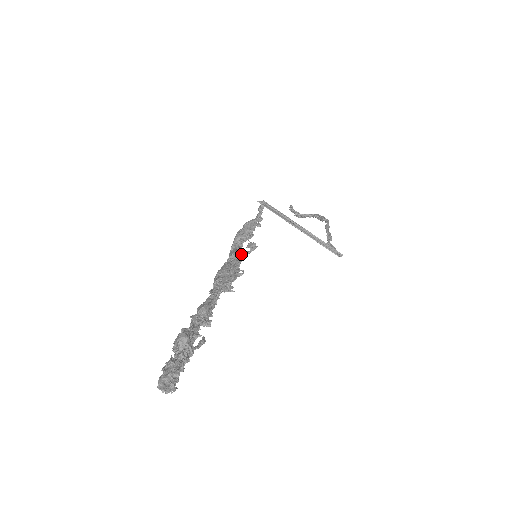
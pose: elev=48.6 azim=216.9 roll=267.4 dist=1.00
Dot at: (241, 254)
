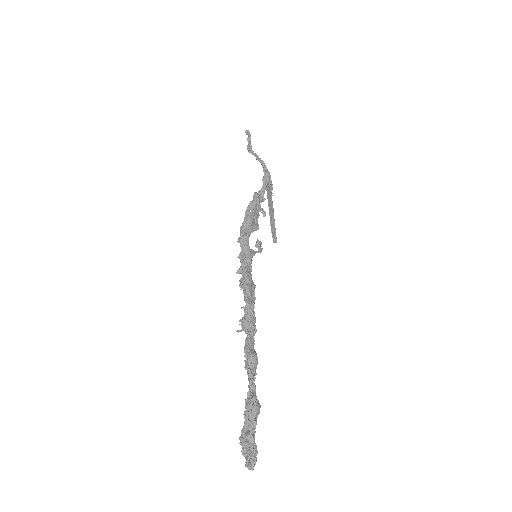
Dot at: (252, 254)
